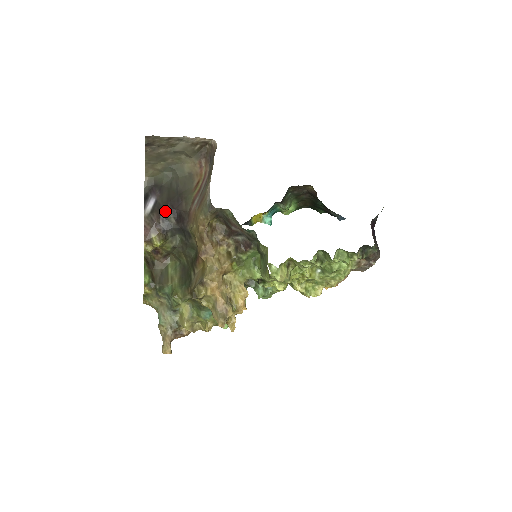
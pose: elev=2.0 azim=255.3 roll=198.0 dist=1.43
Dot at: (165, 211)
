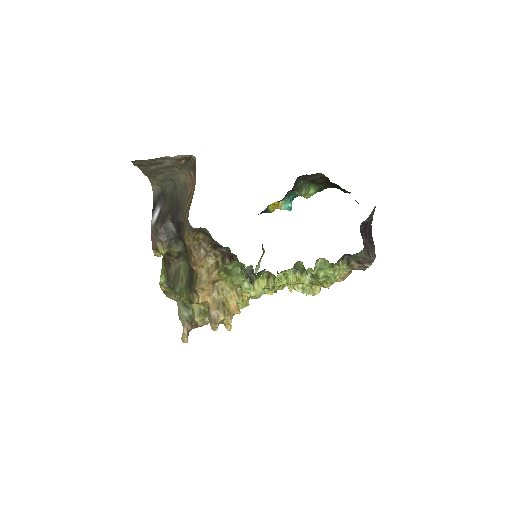
Dot at: (167, 221)
